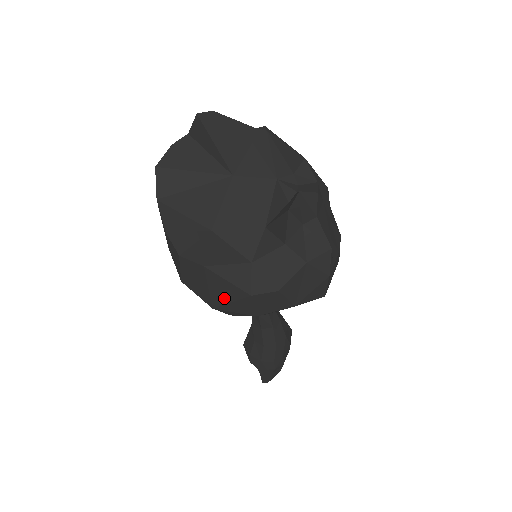
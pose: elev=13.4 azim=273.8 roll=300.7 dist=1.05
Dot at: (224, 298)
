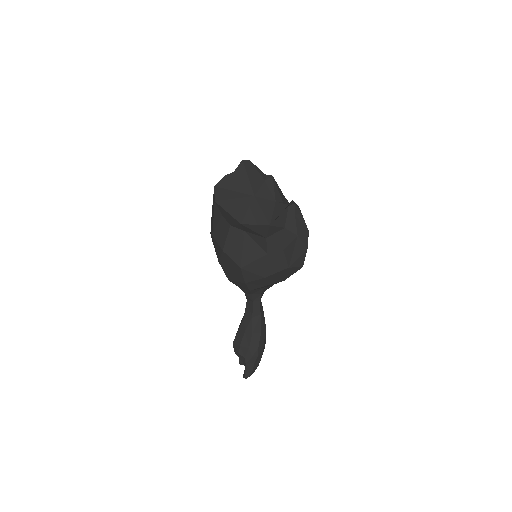
Dot at: (250, 258)
